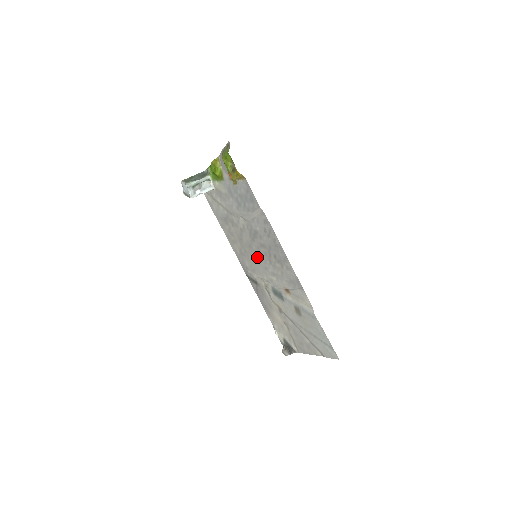
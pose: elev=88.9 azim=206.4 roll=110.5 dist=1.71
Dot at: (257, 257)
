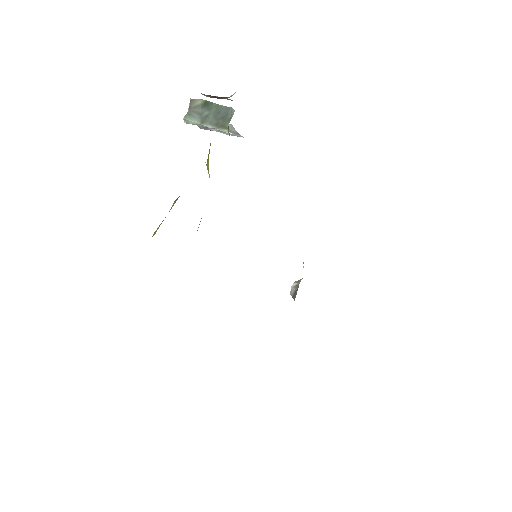
Dot at: occluded
